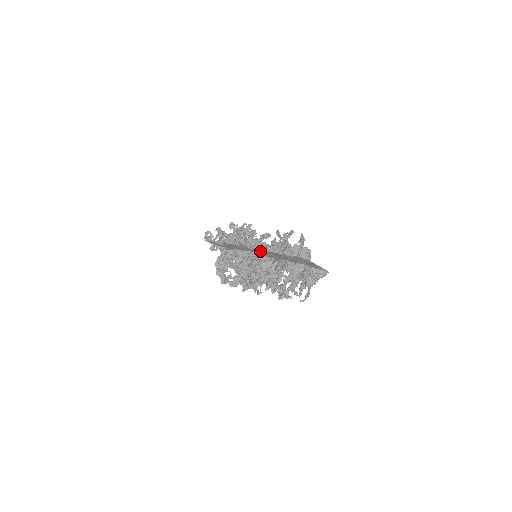
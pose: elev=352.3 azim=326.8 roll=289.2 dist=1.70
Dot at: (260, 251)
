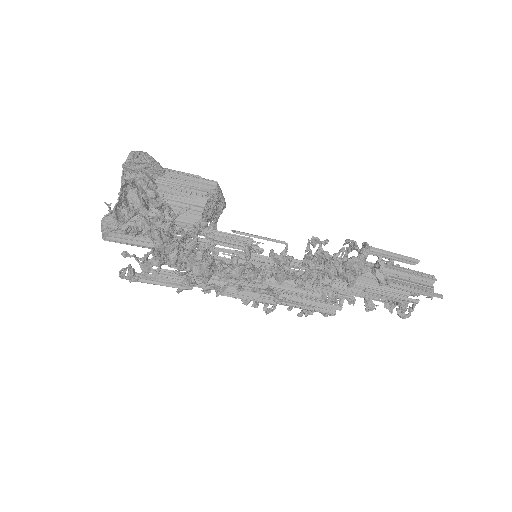
Dot at: (316, 292)
